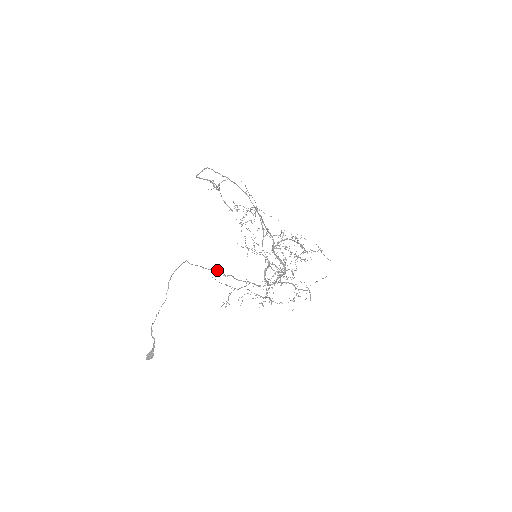
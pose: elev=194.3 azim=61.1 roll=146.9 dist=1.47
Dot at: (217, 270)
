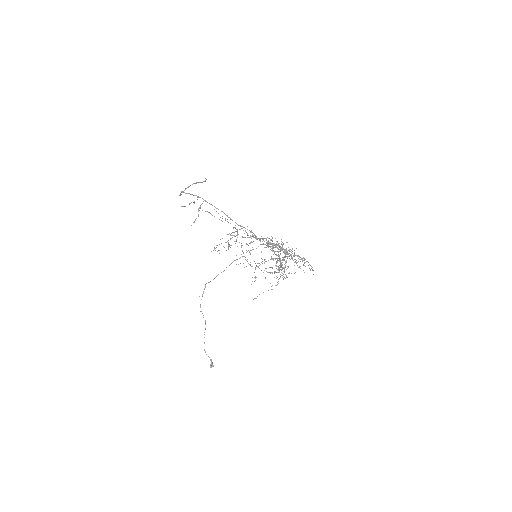
Dot at: occluded
